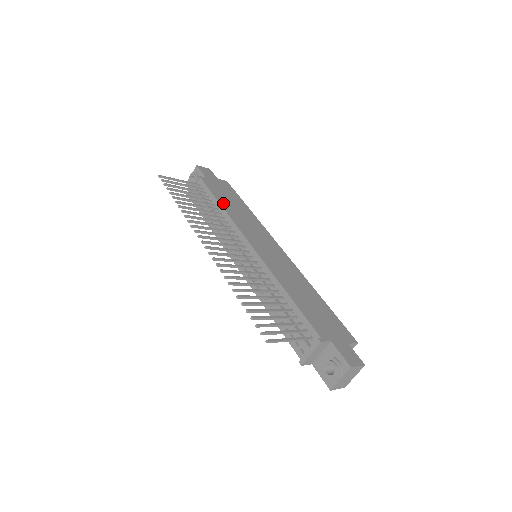
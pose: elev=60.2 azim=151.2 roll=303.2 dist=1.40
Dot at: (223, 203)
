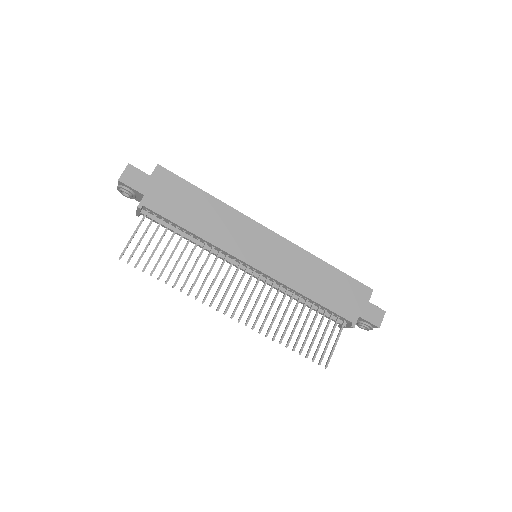
Dot at: (192, 227)
